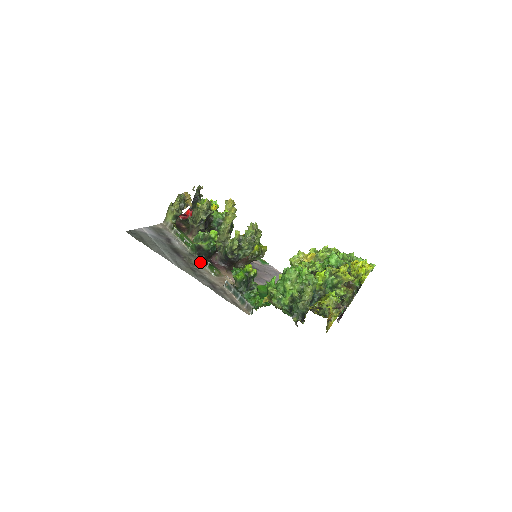
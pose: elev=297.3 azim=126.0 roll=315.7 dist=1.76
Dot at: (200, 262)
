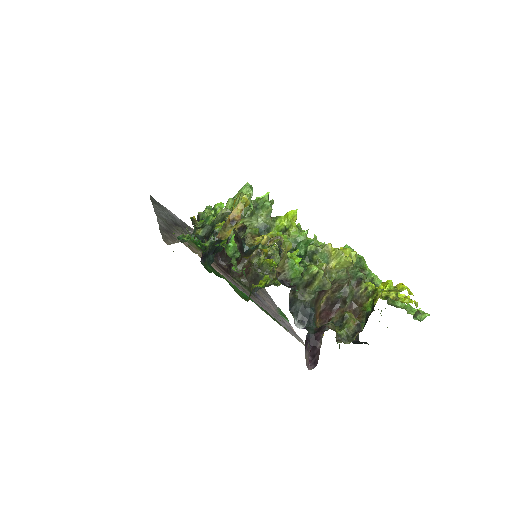
Dot at: occluded
